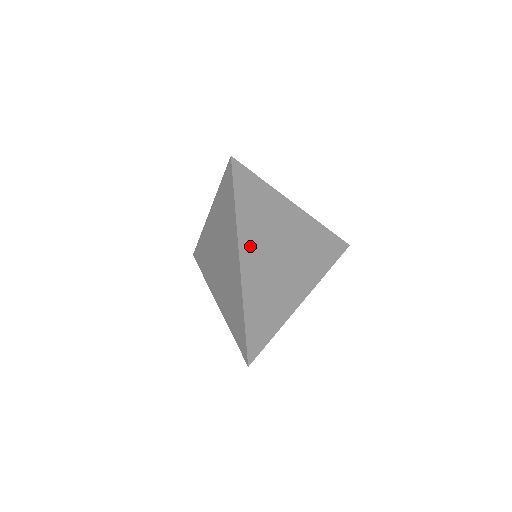
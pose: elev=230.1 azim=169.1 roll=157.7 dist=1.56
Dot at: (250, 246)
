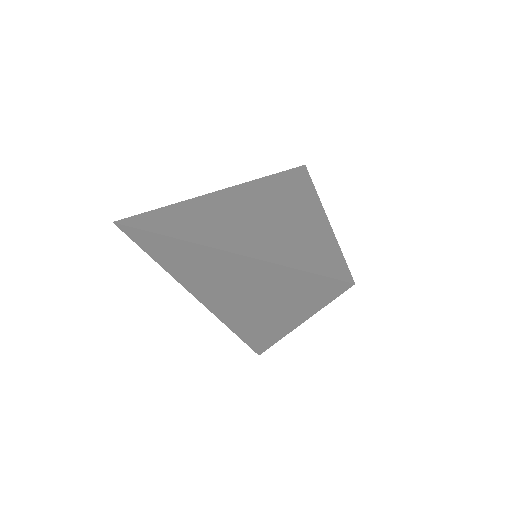
Dot at: occluded
